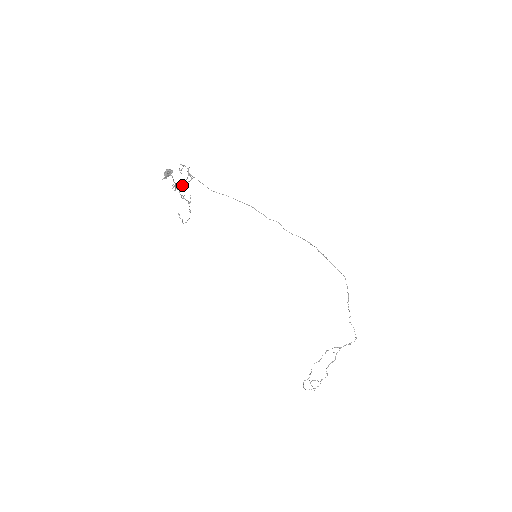
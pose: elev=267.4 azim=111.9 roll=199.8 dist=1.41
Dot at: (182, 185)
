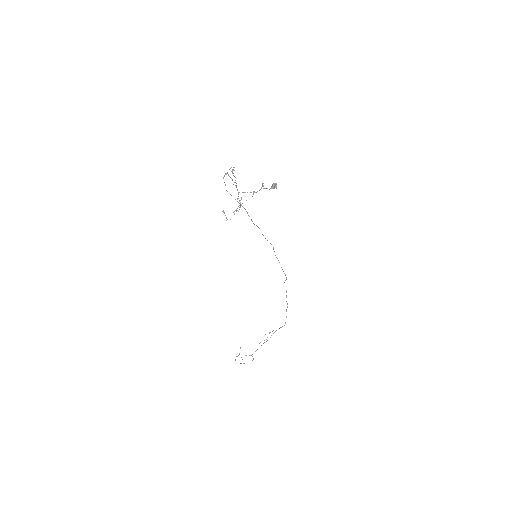
Dot at: (236, 187)
